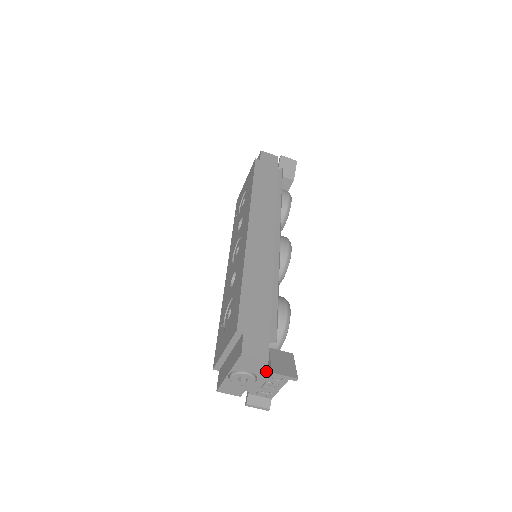
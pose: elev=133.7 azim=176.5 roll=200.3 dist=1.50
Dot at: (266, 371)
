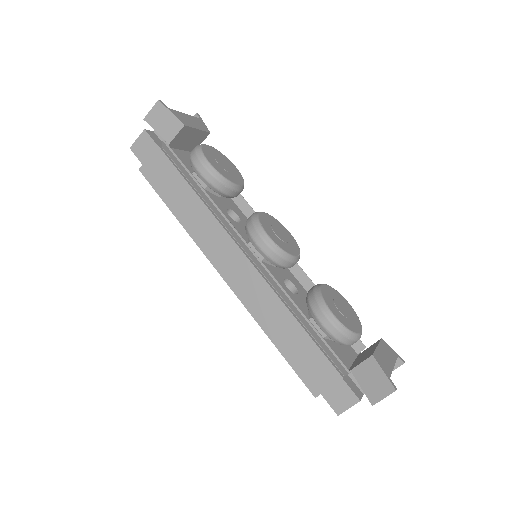
Dot at: occluded
